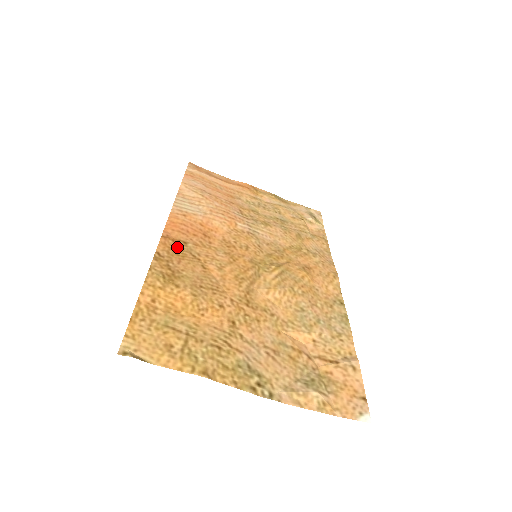
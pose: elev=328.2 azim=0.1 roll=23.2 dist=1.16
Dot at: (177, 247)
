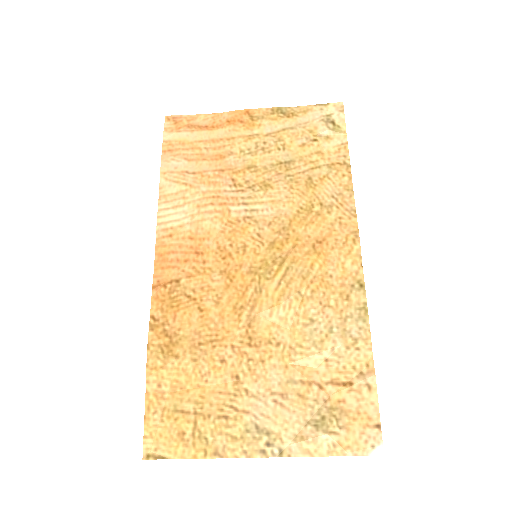
Dot at: (170, 294)
